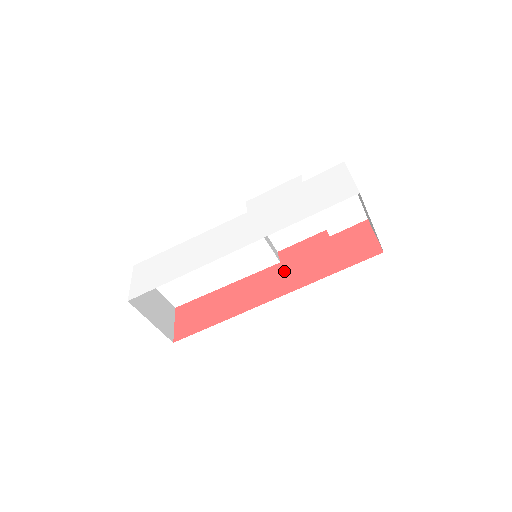
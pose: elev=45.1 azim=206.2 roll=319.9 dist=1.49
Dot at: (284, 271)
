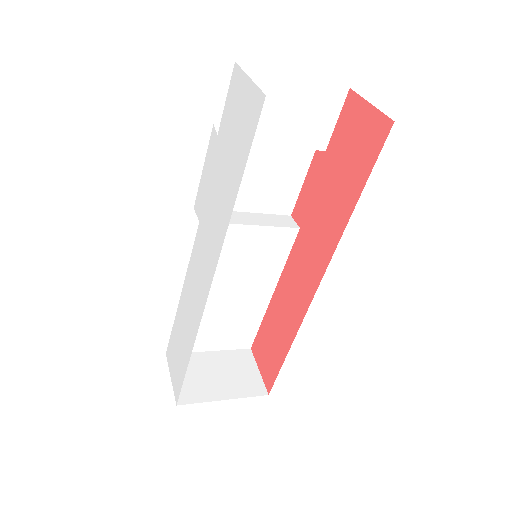
Dot at: (308, 238)
